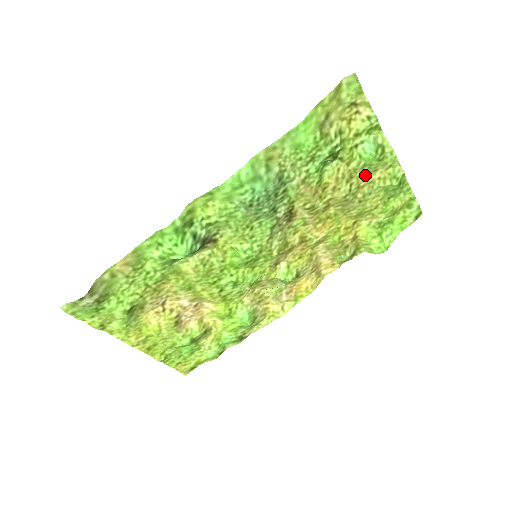
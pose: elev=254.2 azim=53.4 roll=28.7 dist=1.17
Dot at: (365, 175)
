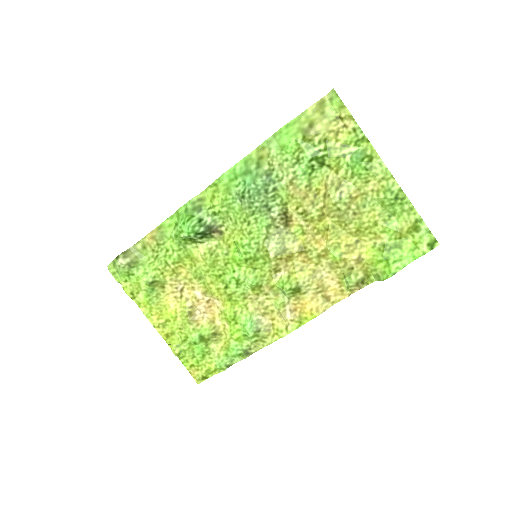
Dot at: (357, 186)
